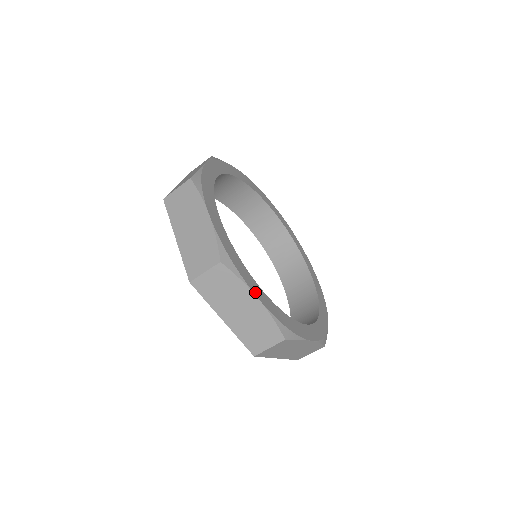
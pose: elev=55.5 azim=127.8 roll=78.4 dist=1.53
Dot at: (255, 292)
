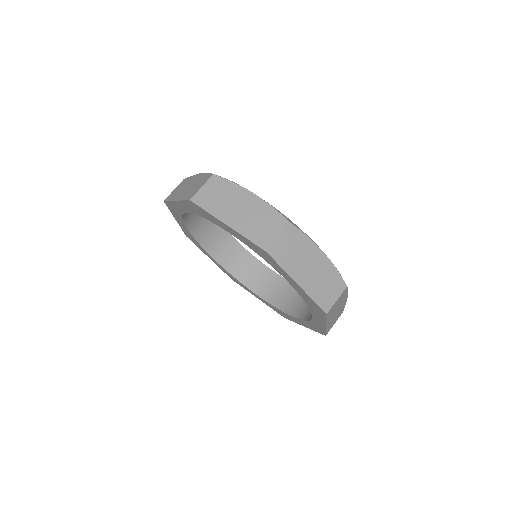
Dot at: (317, 247)
